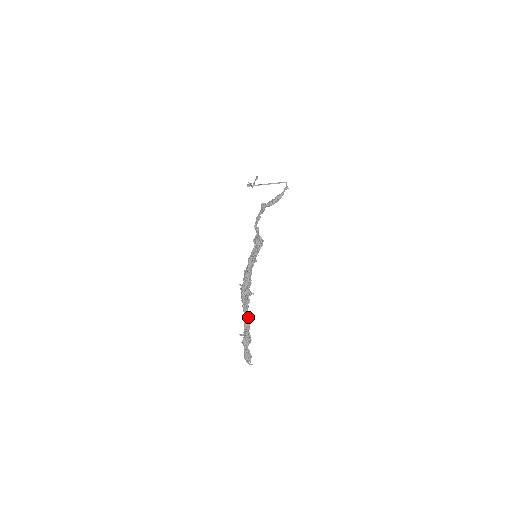
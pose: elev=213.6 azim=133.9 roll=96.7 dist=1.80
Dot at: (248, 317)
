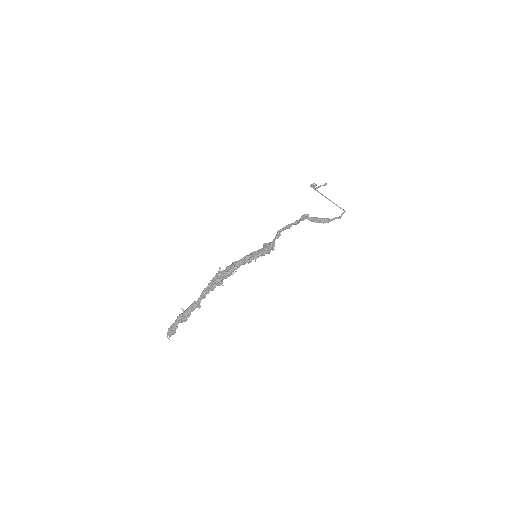
Dot at: occluded
